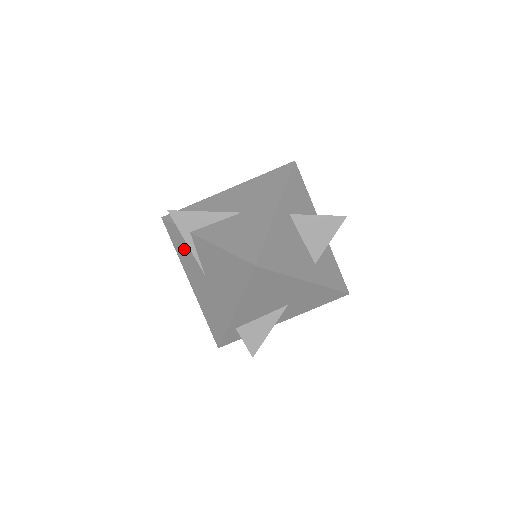
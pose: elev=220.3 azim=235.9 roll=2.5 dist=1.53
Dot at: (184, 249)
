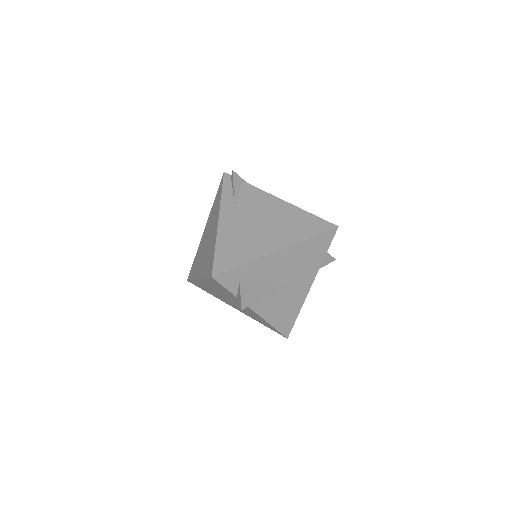
Dot at: (219, 289)
